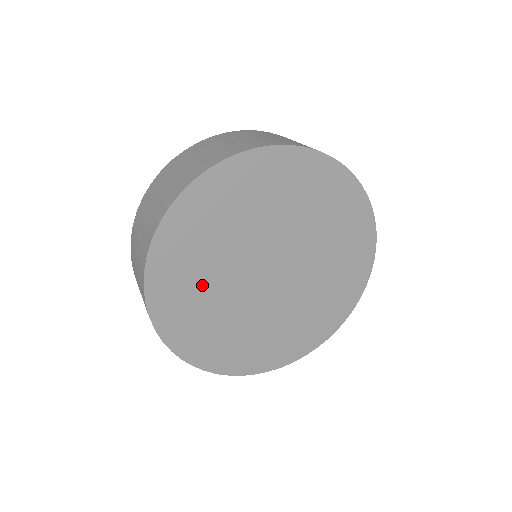
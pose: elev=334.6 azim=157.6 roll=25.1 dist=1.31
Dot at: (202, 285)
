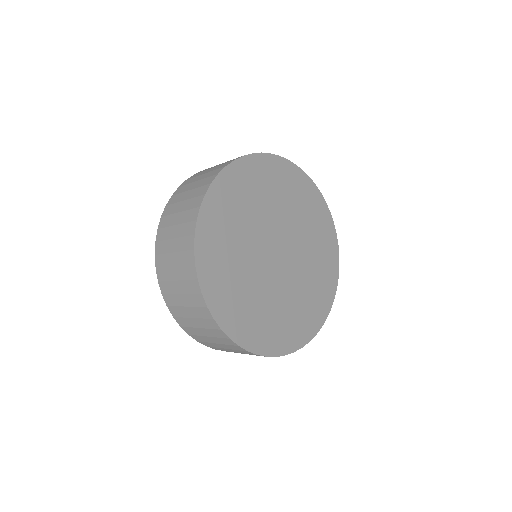
Dot at: (240, 219)
